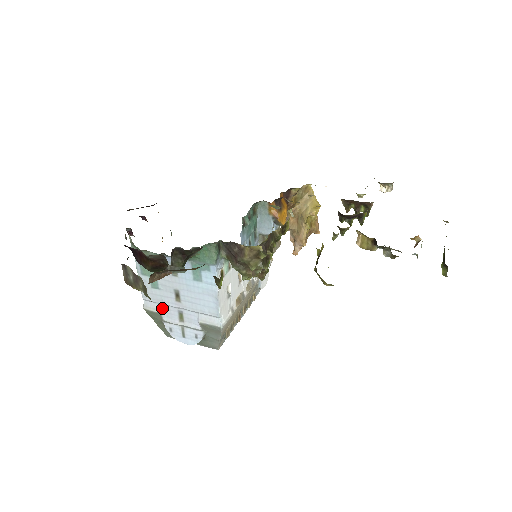
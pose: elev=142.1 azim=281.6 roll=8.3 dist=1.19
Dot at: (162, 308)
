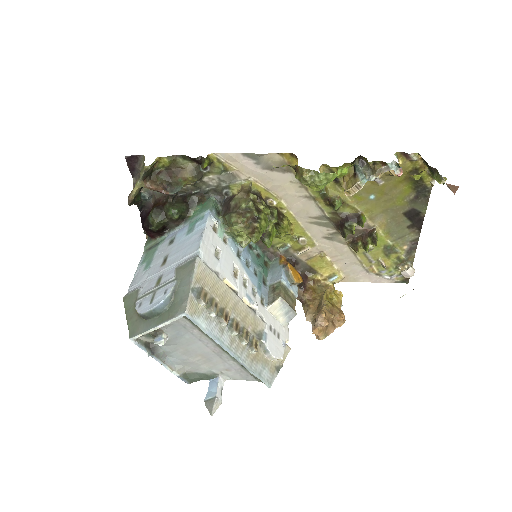
Dot at: (143, 286)
